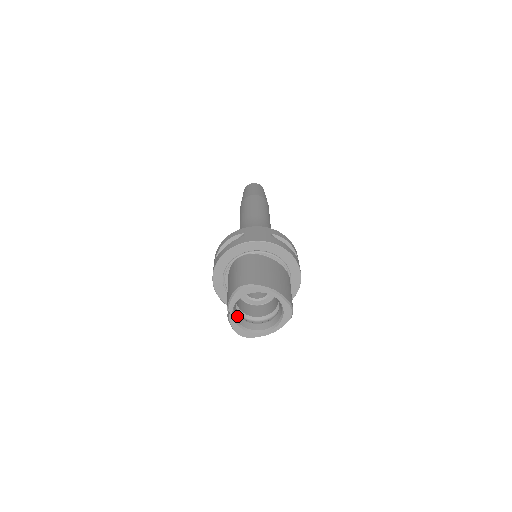
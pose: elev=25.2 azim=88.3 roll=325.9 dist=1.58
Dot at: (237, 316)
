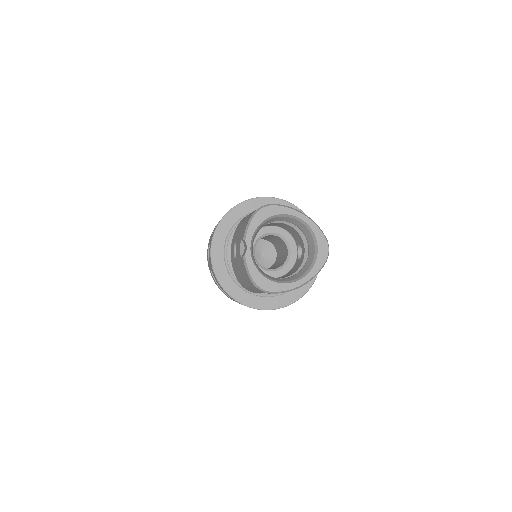
Dot at: (254, 261)
